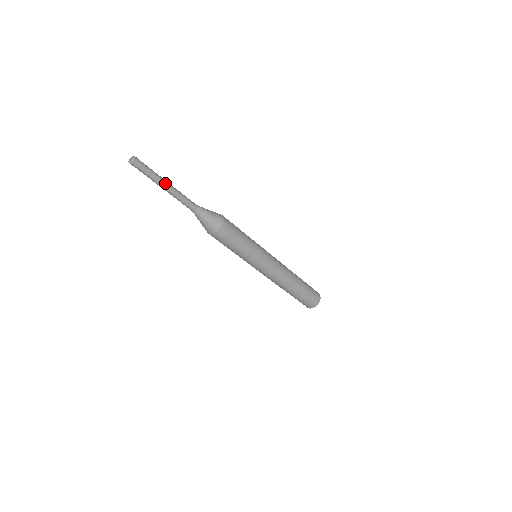
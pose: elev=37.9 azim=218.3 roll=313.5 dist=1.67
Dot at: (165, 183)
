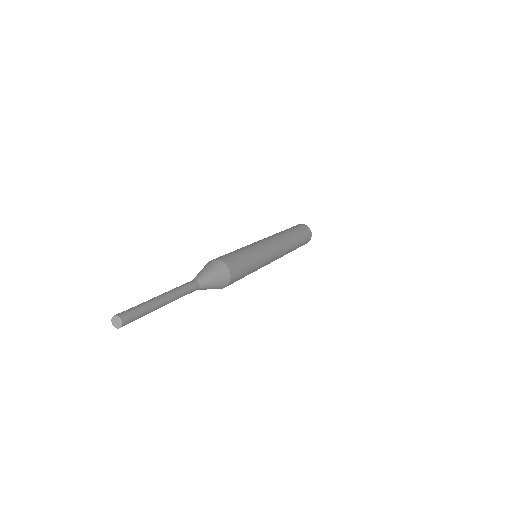
Dot at: occluded
